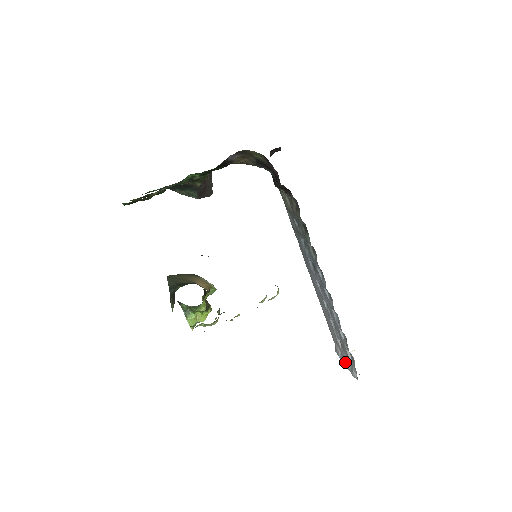
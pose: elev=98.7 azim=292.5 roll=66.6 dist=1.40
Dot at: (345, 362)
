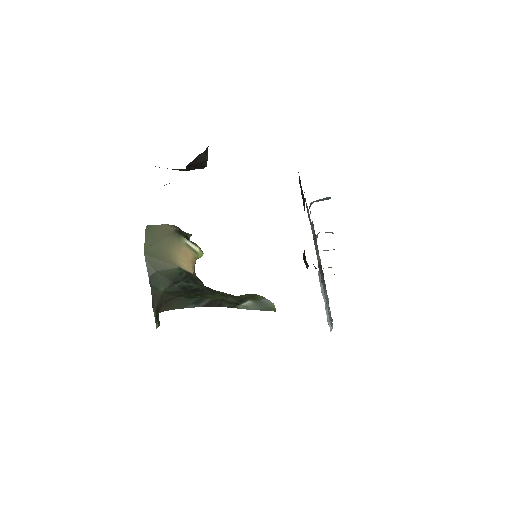
Dot at: (324, 299)
